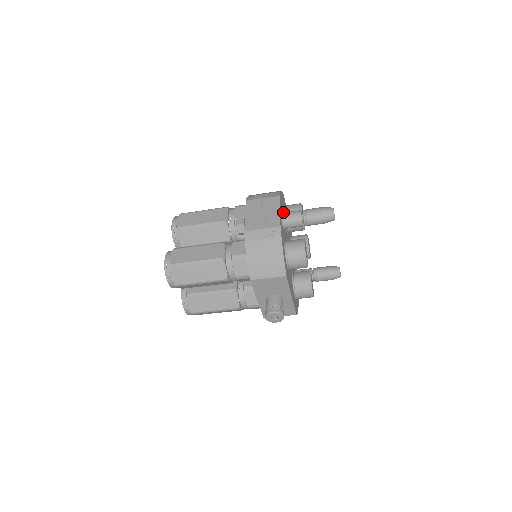
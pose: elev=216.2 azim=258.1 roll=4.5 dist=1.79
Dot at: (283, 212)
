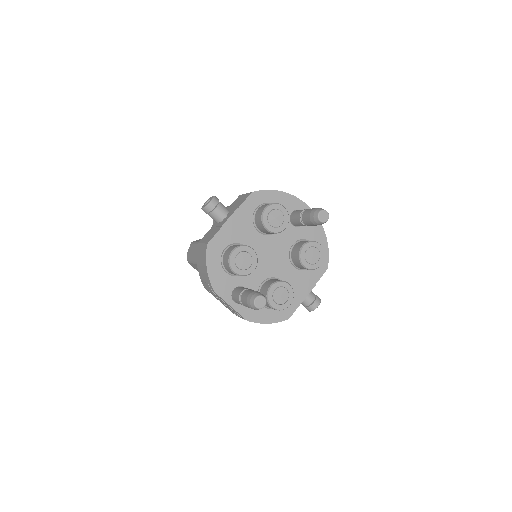
Dot at: (230, 273)
